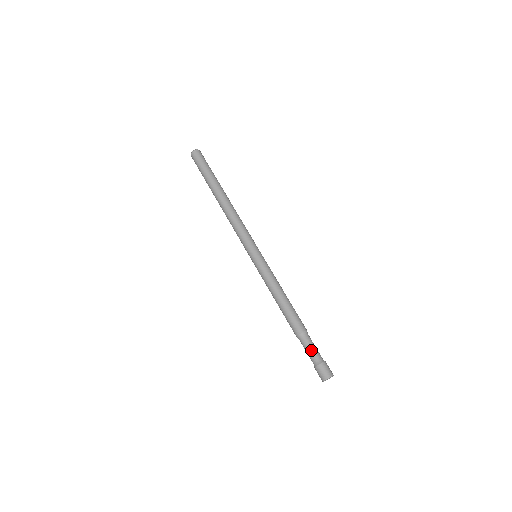
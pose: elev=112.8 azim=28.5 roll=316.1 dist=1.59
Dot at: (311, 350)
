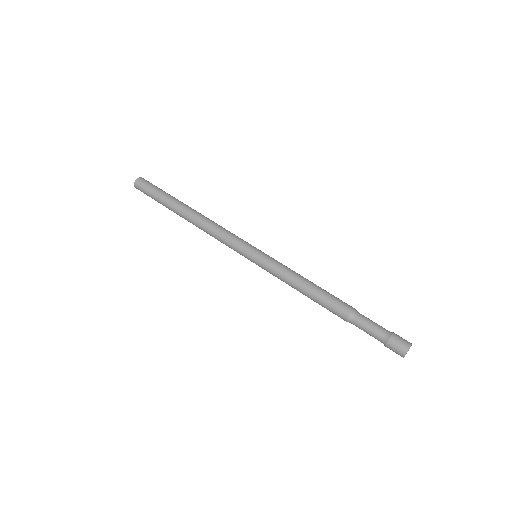
Dot at: (369, 332)
